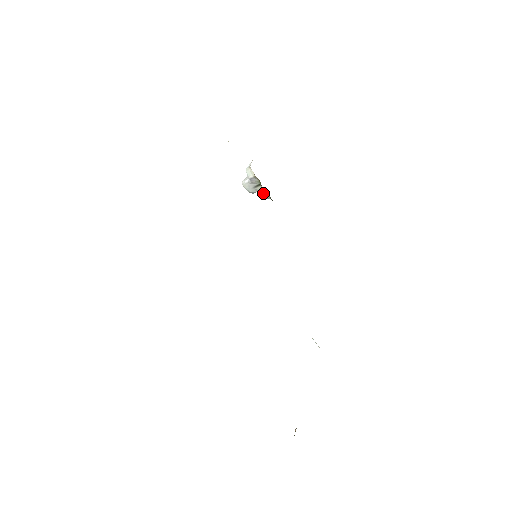
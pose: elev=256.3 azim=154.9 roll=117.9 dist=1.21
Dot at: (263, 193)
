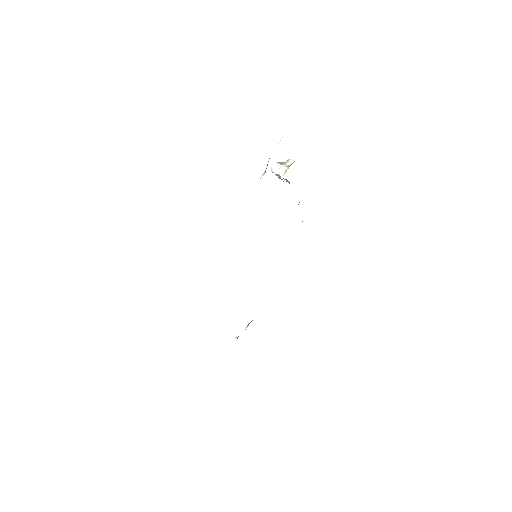
Dot at: (289, 183)
